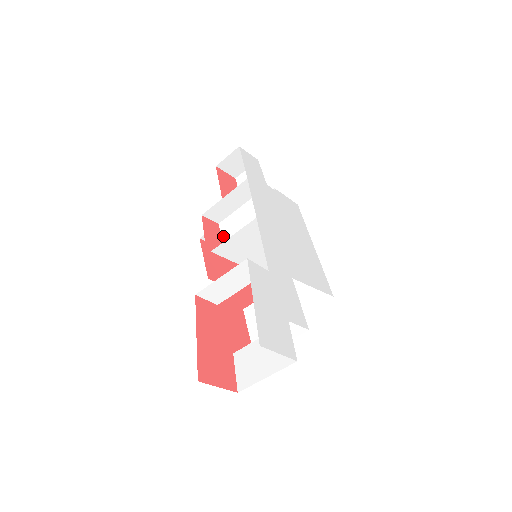
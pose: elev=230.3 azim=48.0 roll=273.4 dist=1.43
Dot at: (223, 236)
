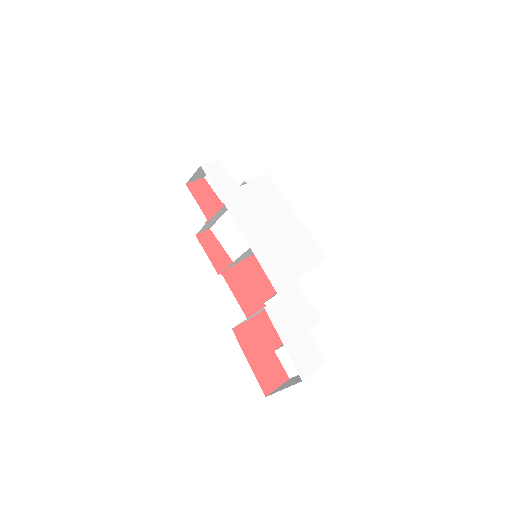
Dot at: (219, 240)
